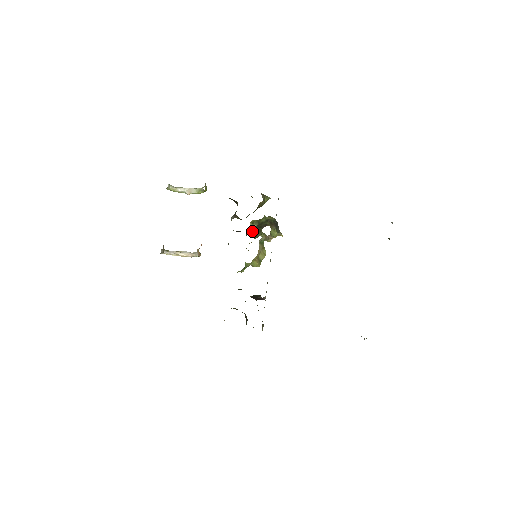
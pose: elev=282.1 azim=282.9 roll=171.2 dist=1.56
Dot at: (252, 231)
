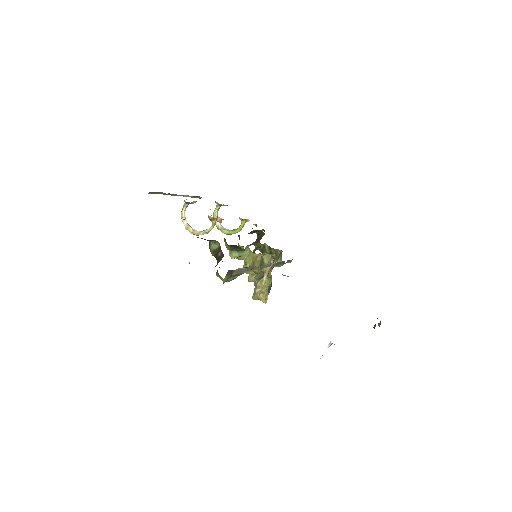
Dot at: occluded
